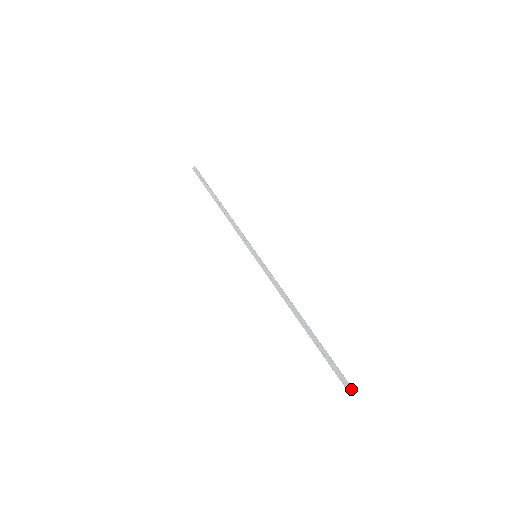
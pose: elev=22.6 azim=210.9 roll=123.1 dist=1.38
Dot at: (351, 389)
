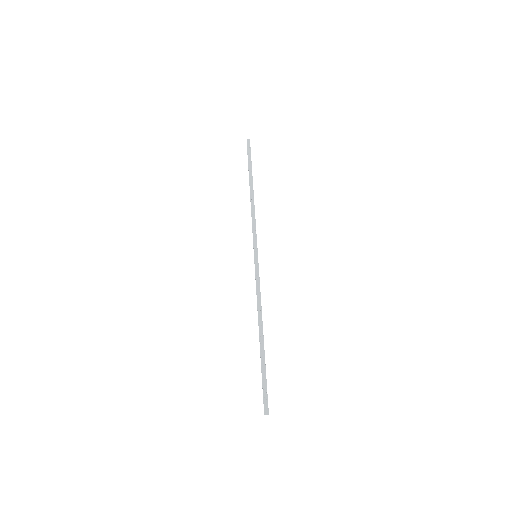
Dot at: (268, 413)
